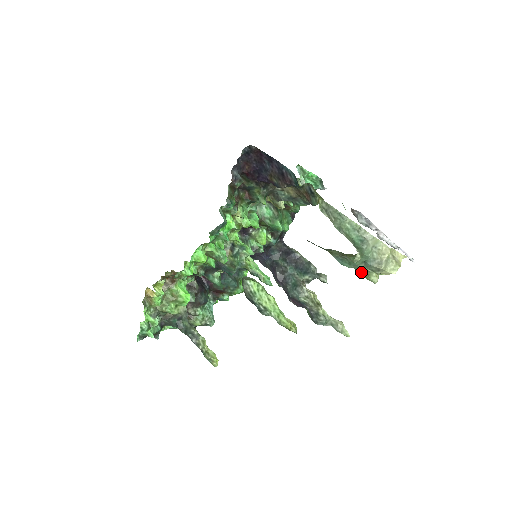
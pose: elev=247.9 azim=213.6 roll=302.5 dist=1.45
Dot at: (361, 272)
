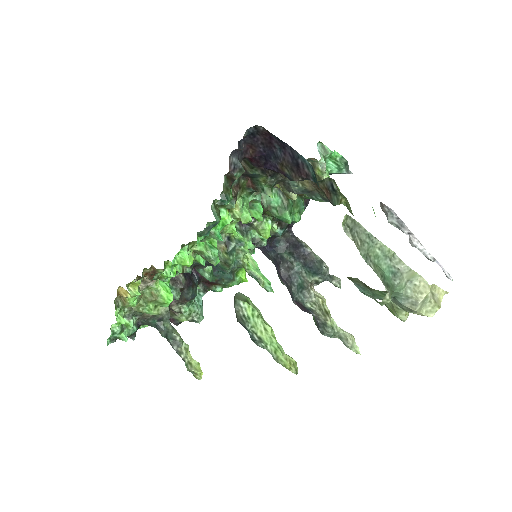
Dot at: (387, 305)
